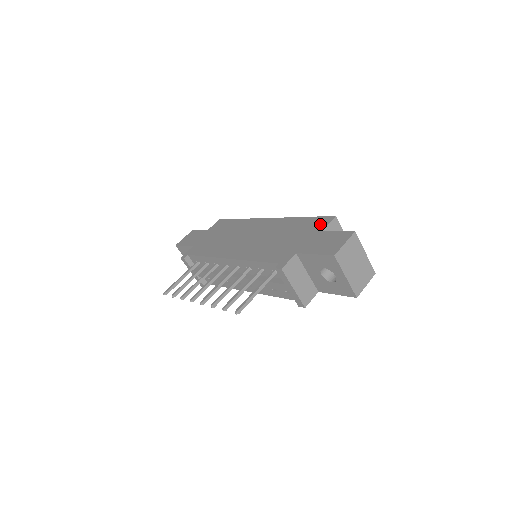
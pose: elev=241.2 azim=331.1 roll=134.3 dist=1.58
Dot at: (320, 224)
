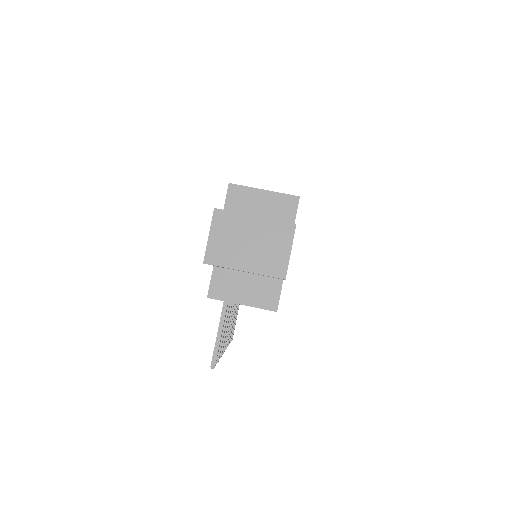
Dot at: occluded
